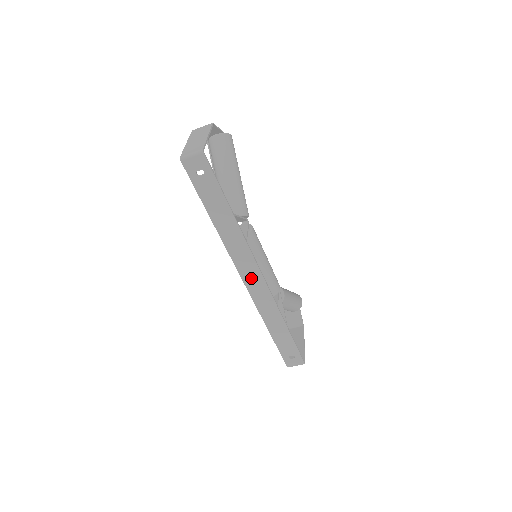
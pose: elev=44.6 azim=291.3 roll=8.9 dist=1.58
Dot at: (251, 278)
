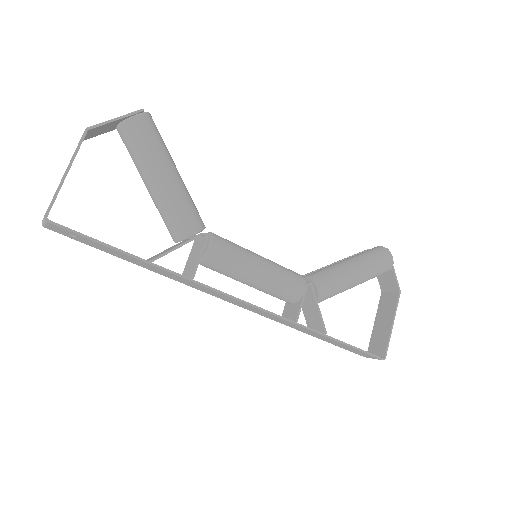
Dot at: (237, 303)
